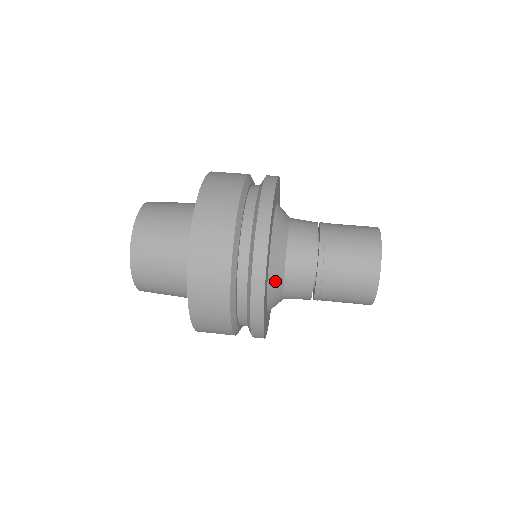
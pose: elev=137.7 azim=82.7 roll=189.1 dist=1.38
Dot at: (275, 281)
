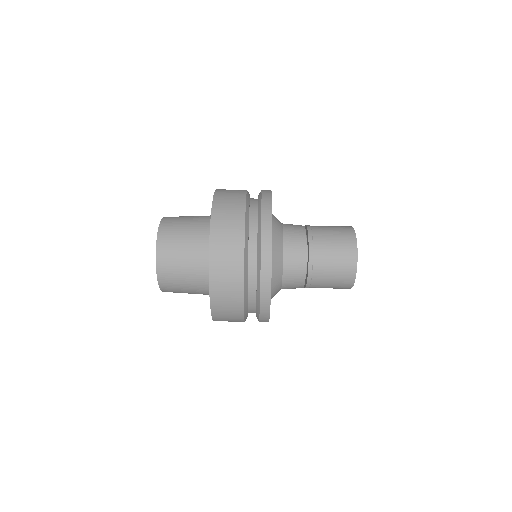
Dot at: occluded
